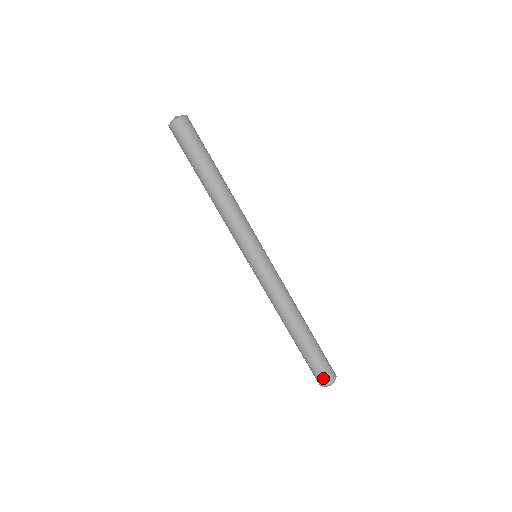
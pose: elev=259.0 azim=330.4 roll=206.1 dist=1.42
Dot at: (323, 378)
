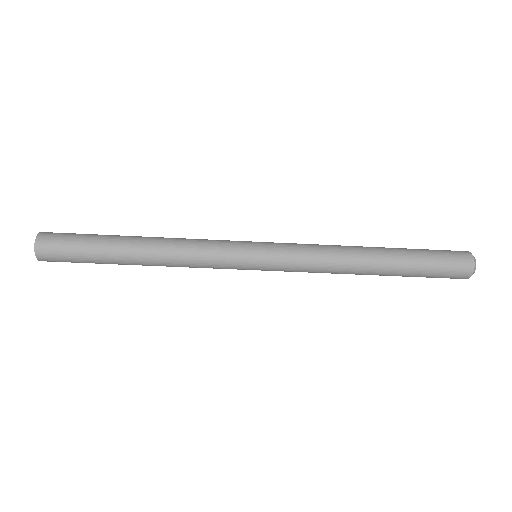
Dot at: (459, 274)
